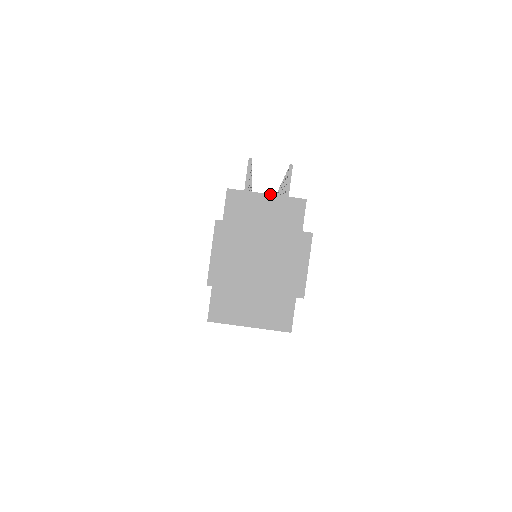
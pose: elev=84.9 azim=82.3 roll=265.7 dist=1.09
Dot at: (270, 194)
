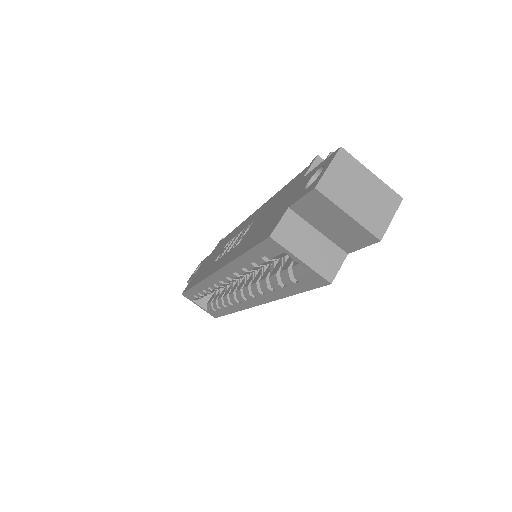
Dot at: occluded
